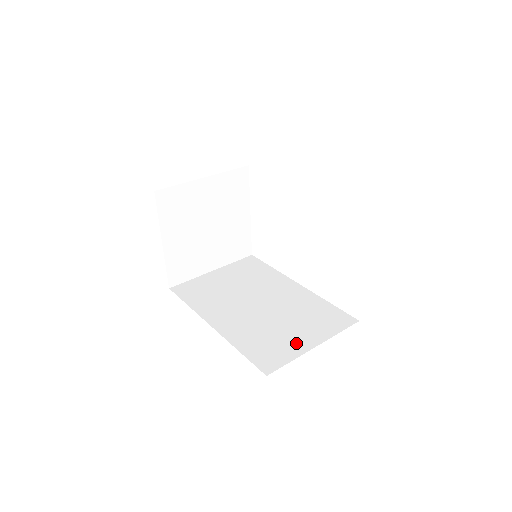
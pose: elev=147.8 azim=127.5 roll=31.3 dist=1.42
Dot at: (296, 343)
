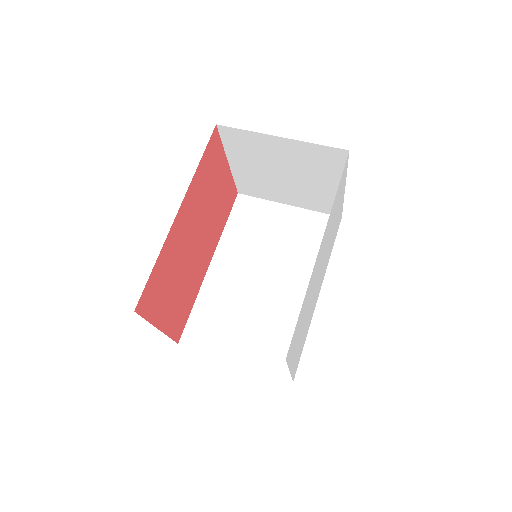
Dot at: (228, 343)
